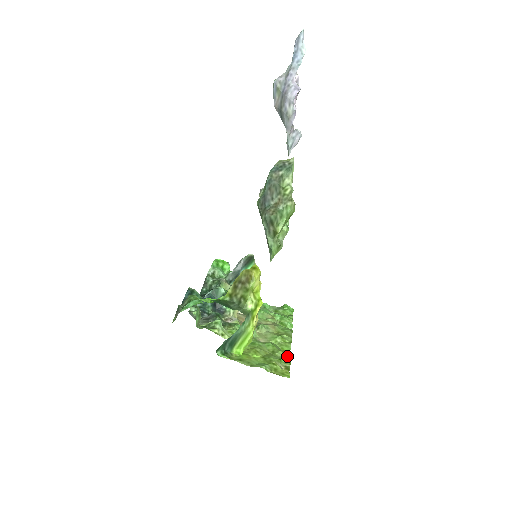
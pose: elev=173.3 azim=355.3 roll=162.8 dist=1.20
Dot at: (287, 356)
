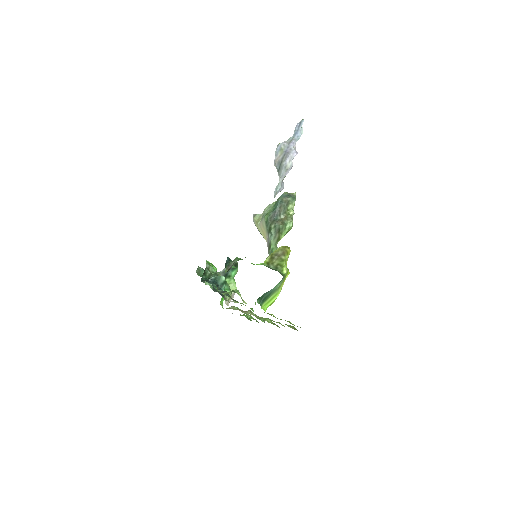
Dot at: occluded
